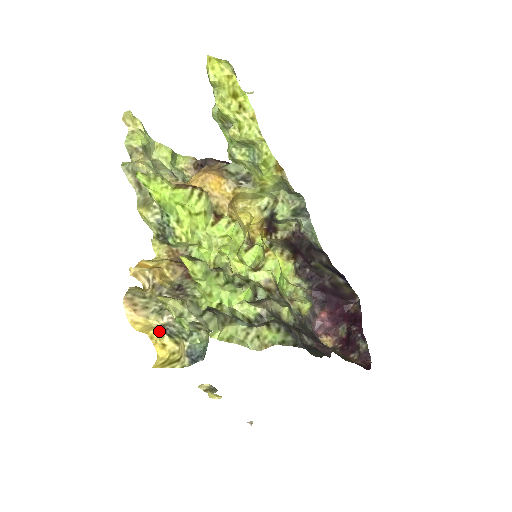
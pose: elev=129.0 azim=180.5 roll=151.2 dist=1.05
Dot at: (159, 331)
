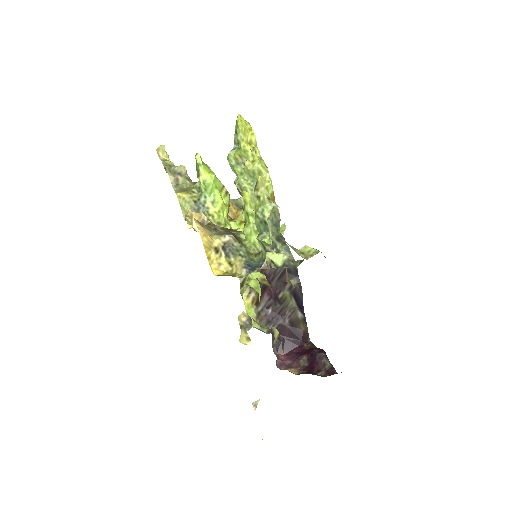
Dot at: (217, 252)
